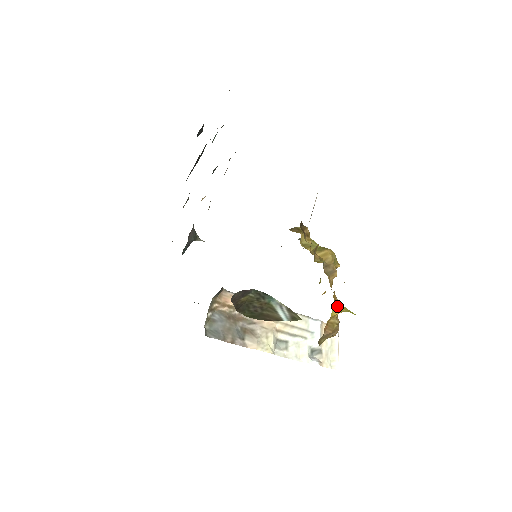
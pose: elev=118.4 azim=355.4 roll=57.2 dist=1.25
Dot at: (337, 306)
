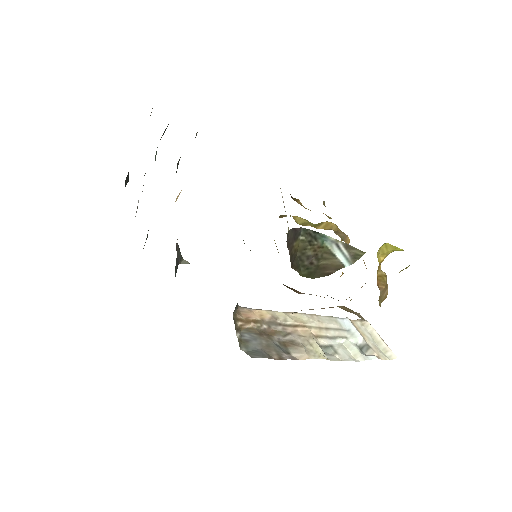
Dot at: (380, 248)
